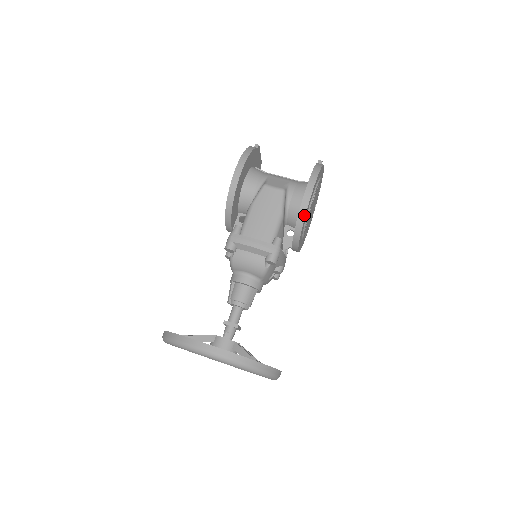
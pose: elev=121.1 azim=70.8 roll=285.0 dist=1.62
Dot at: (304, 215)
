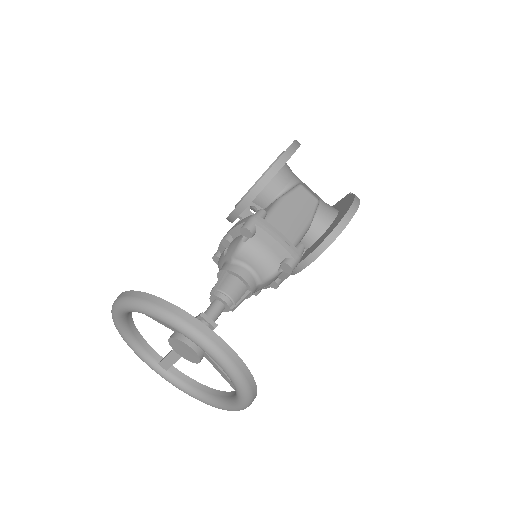
Dot at: (337, 235)
